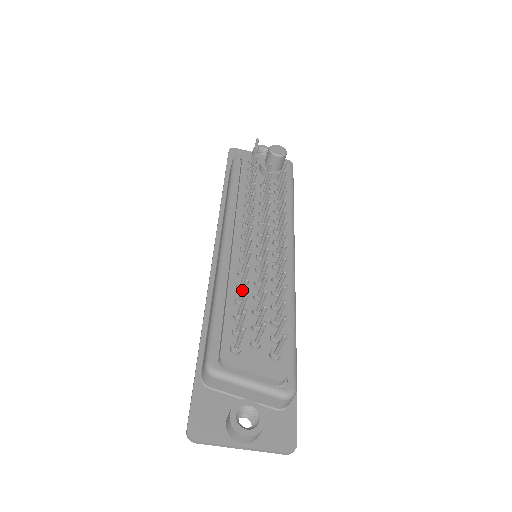
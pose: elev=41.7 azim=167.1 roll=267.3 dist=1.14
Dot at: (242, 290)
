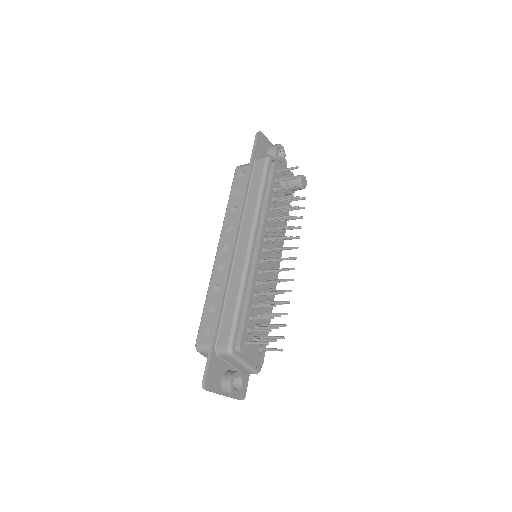
Dot at: (265, 306)
